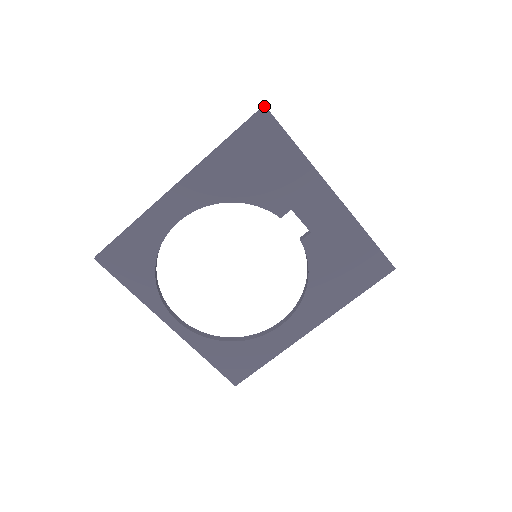
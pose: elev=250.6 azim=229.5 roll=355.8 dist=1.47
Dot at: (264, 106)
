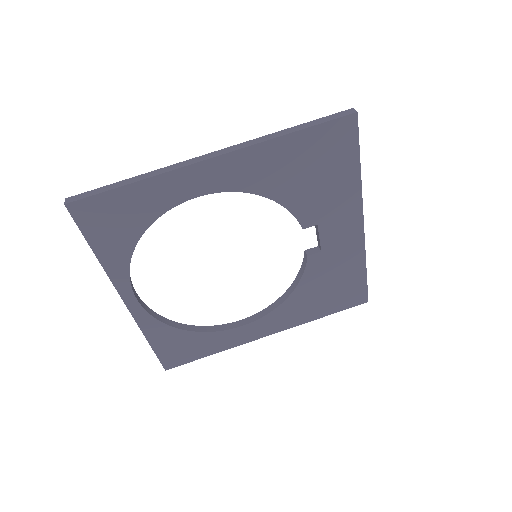
Dot at: (356, 112)
